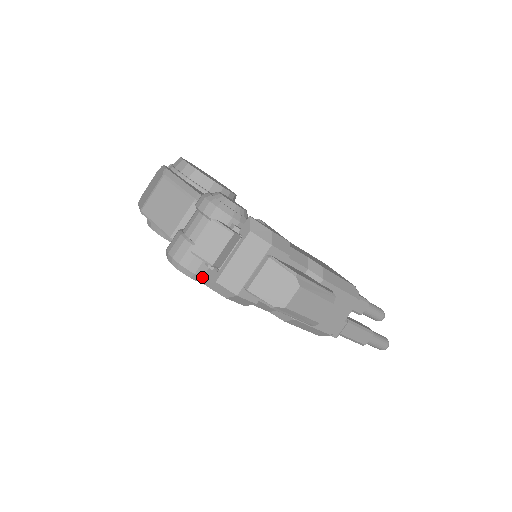
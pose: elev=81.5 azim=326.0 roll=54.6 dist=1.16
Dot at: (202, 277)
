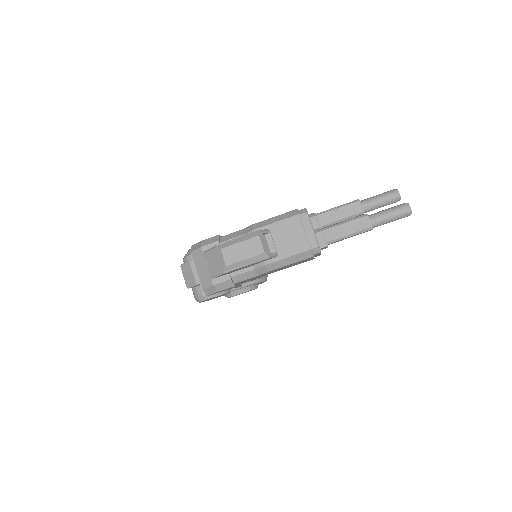
Dot at: occluded
